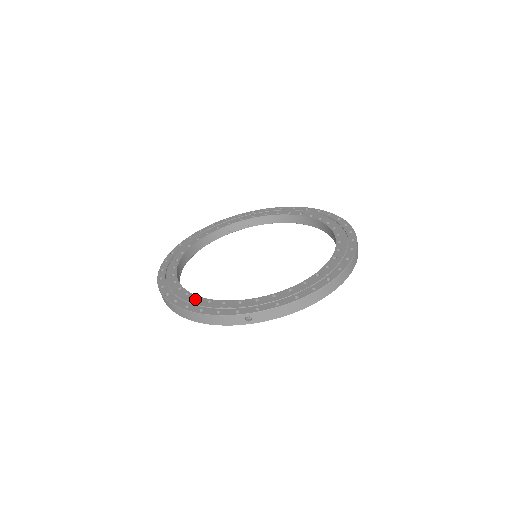
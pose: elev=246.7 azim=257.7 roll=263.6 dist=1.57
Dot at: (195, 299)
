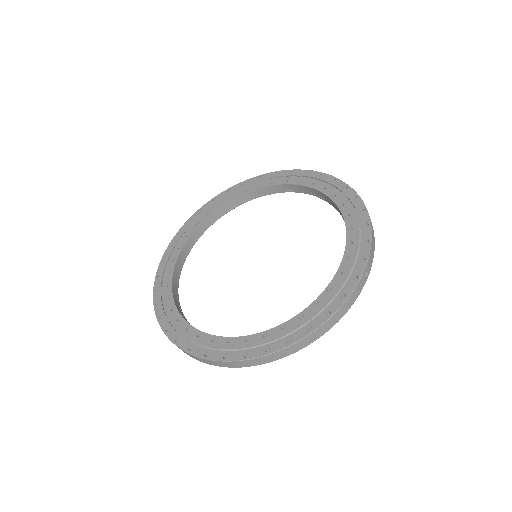
Dot at: (299, 319)
